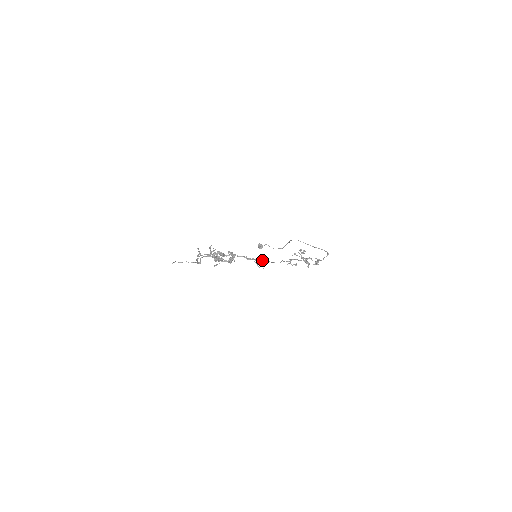
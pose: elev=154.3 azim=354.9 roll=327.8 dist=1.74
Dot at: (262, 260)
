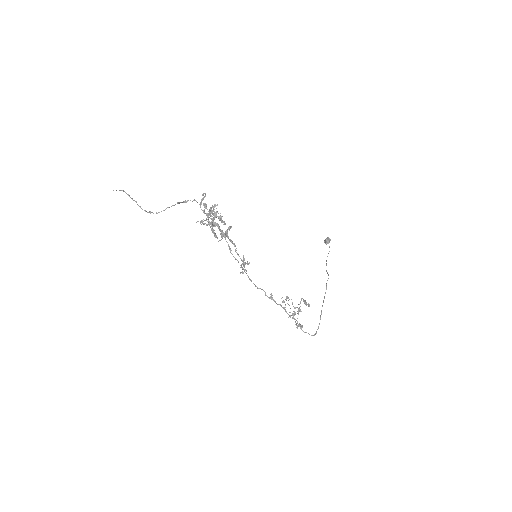
Dot at: (243, 268)
